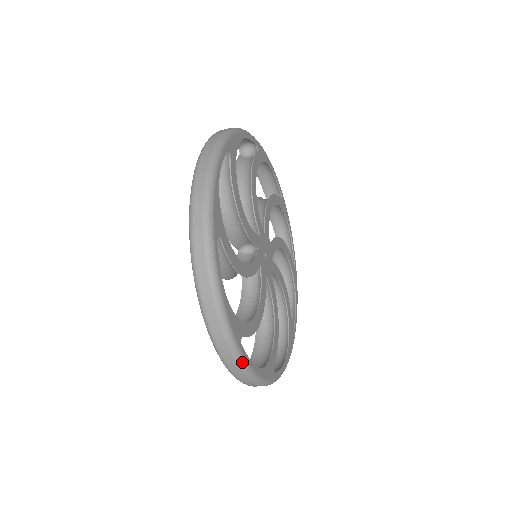
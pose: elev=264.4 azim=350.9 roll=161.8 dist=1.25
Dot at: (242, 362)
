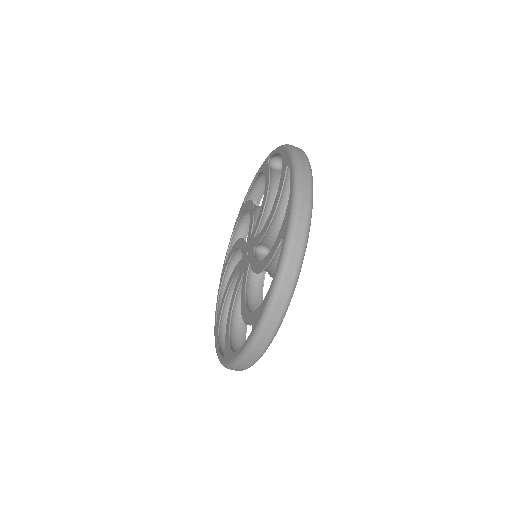
Dot at: occluded
